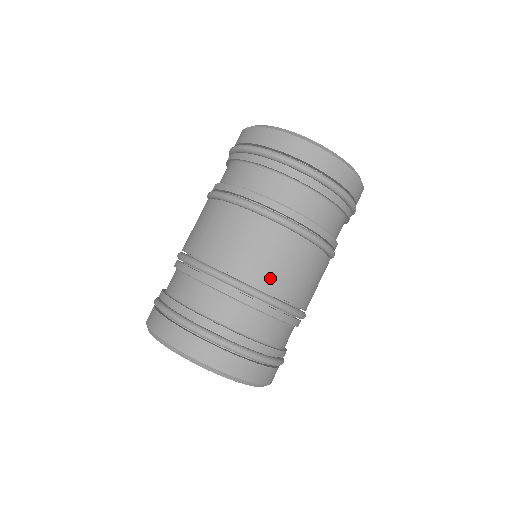
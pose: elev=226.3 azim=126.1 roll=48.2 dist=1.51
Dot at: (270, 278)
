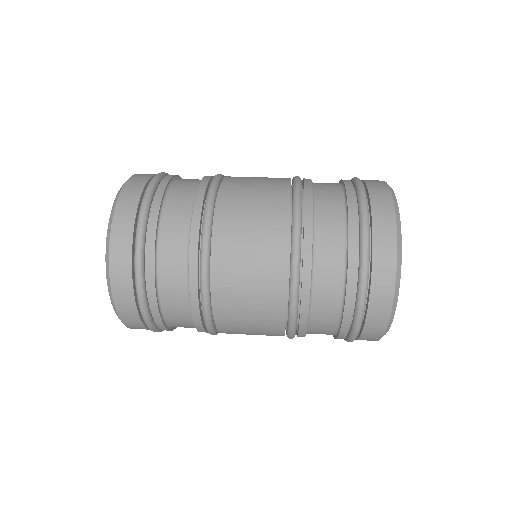
Dot at: (229, 312)
